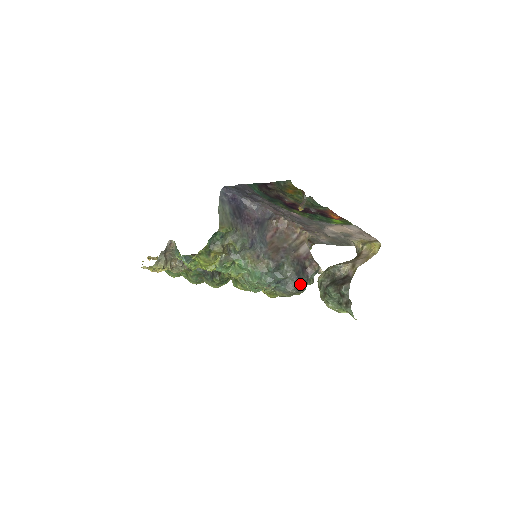
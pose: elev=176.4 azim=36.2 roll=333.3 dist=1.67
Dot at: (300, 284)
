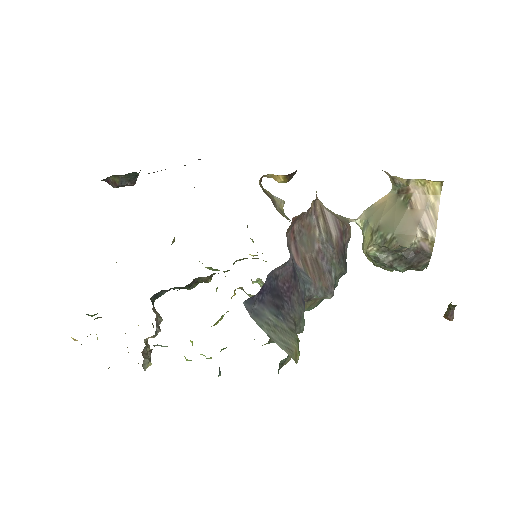
Dot at: occluded
